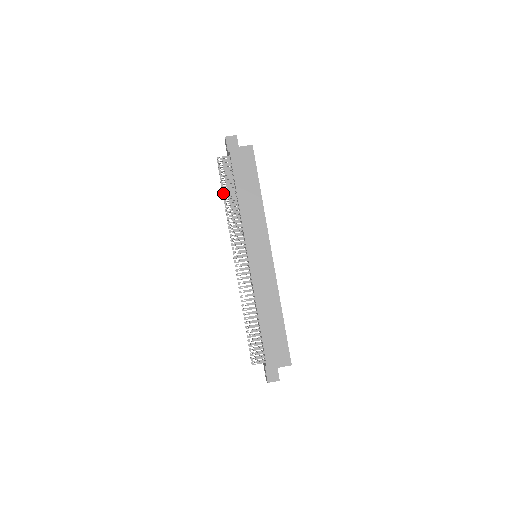
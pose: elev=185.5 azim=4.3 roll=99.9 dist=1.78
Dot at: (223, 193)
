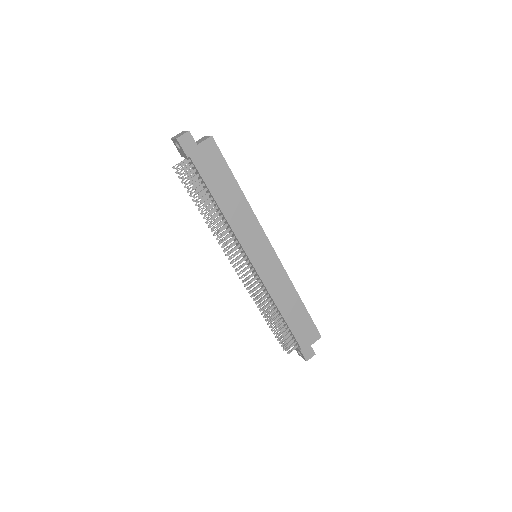
Dot at: (195, 204)
